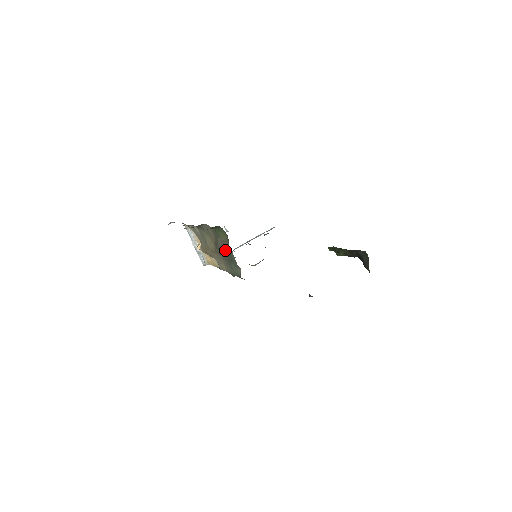
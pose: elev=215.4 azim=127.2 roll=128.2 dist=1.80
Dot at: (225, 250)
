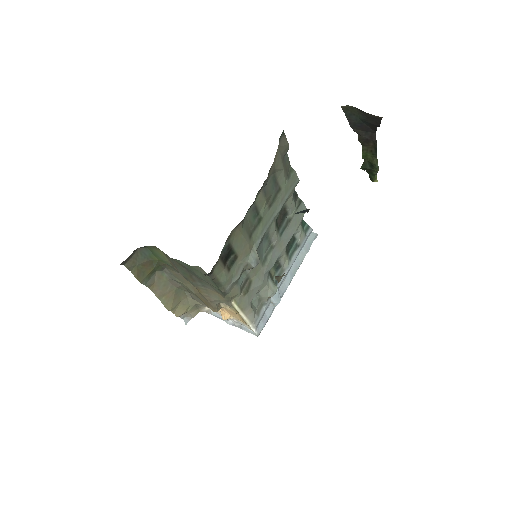
Dot at: (181, 269)
